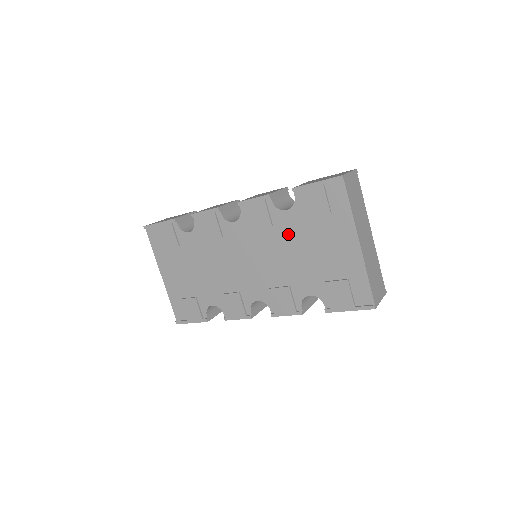
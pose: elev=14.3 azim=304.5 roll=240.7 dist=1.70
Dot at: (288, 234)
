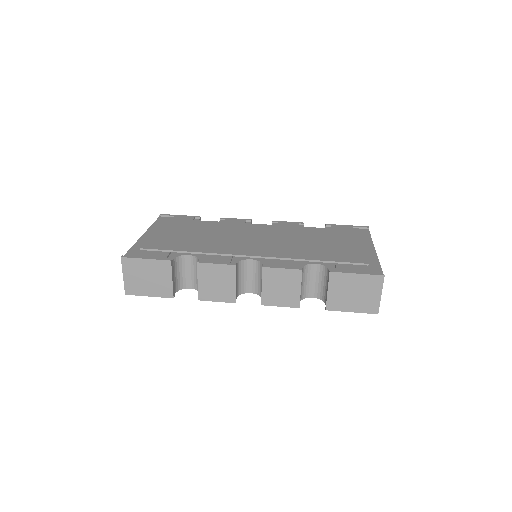
Dot at: occluded
